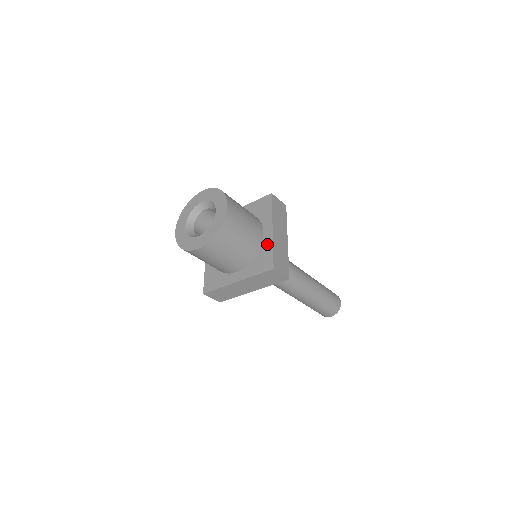
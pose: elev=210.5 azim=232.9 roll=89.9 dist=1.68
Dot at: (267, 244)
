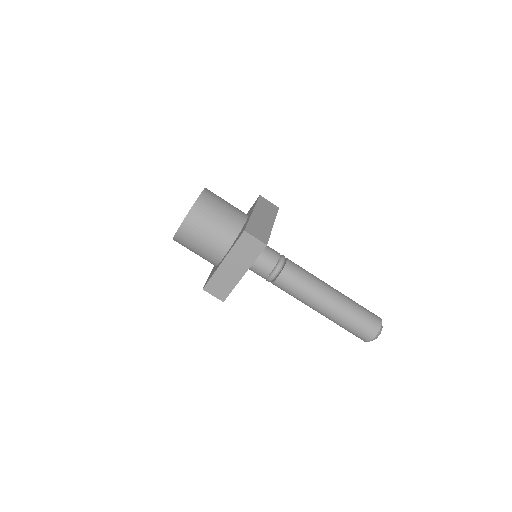
Dot at: (246, 222)
